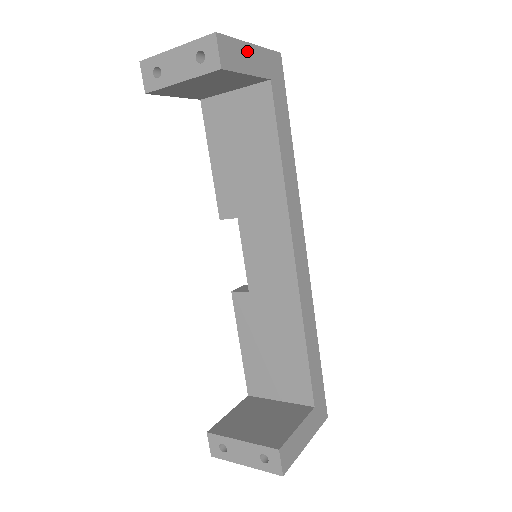
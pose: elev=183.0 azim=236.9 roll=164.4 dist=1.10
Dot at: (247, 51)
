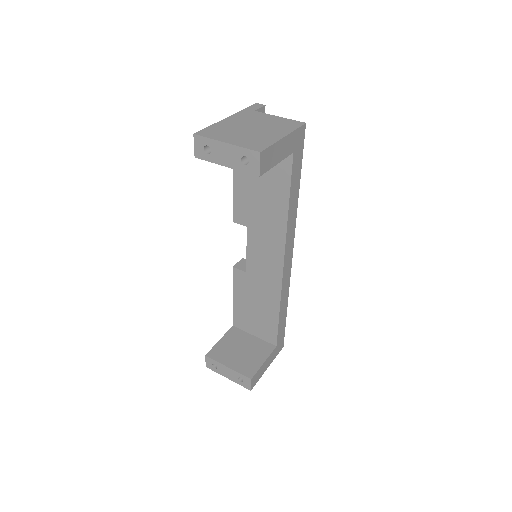
Dot at: (280, 146)
